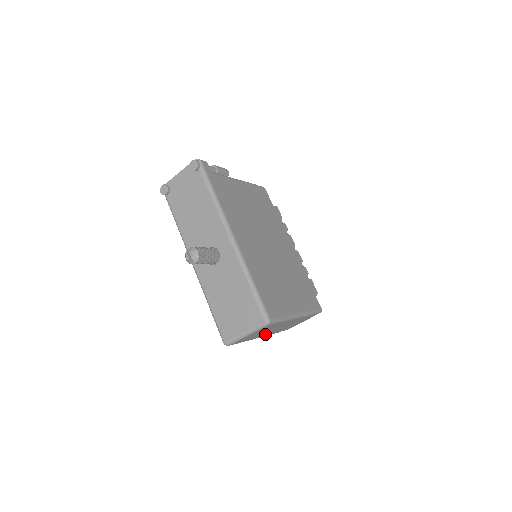
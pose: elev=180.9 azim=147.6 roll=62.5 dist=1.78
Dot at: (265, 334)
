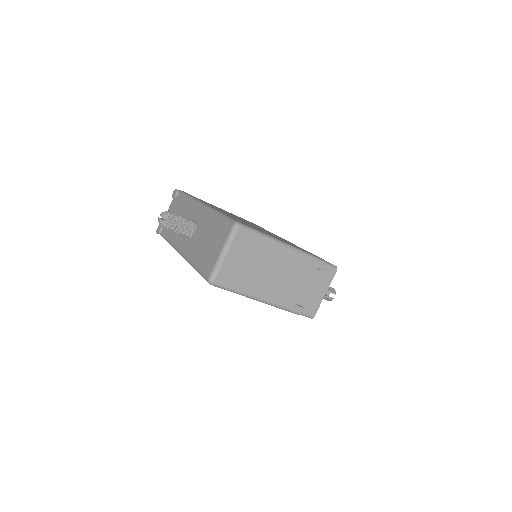
Dot at: (269, 291)
